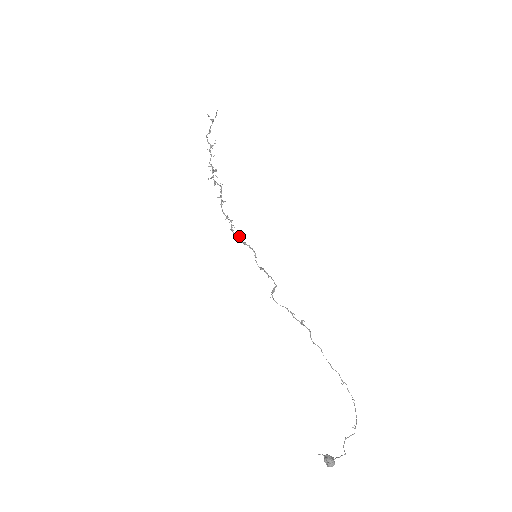
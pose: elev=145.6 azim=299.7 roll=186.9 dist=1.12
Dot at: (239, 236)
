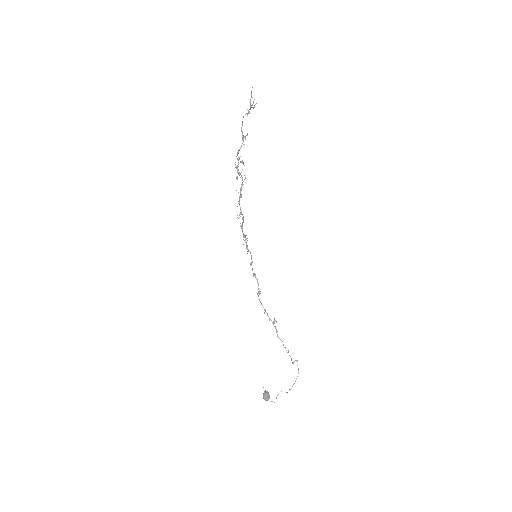
Dot at: (245, 237)
